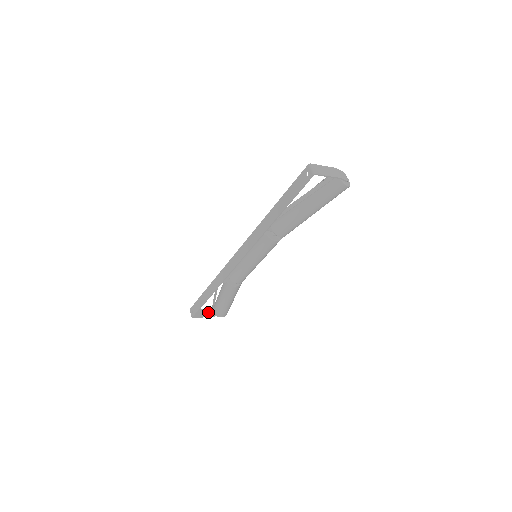
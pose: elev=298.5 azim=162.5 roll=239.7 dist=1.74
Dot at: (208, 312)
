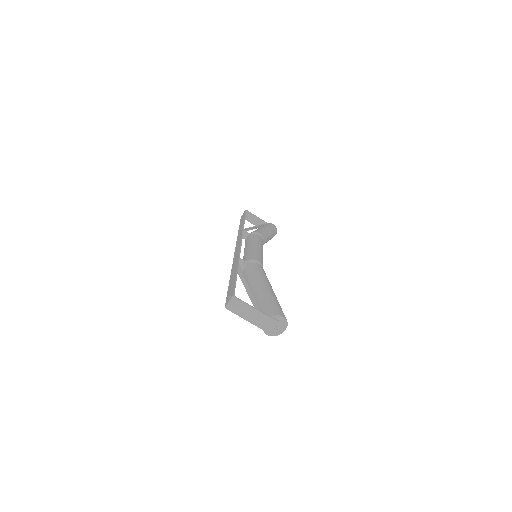
Dot at: (260, 223)
